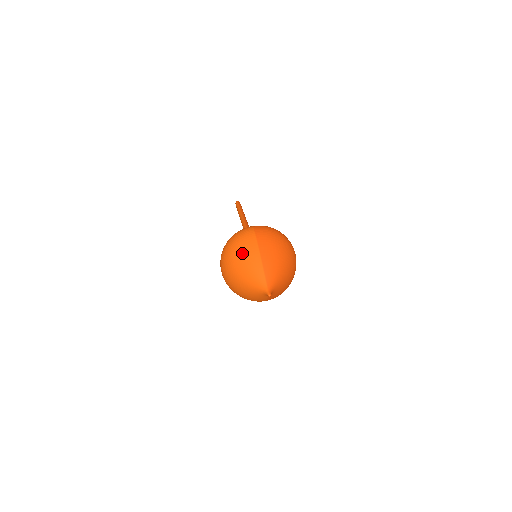
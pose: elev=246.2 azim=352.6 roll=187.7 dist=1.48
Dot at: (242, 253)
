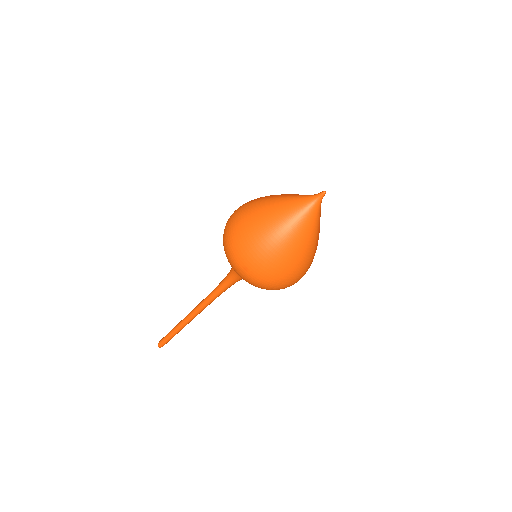
Dot at: (255, 212)
